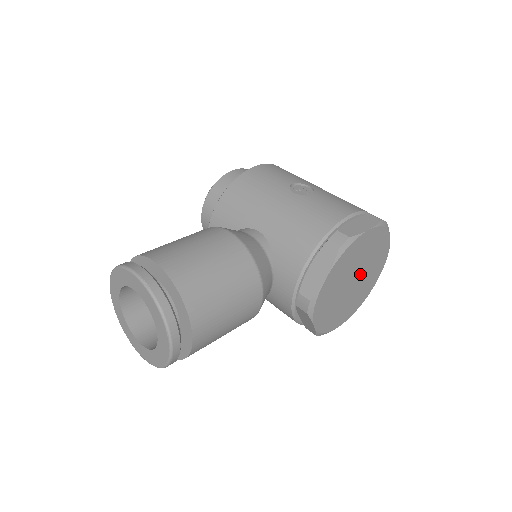
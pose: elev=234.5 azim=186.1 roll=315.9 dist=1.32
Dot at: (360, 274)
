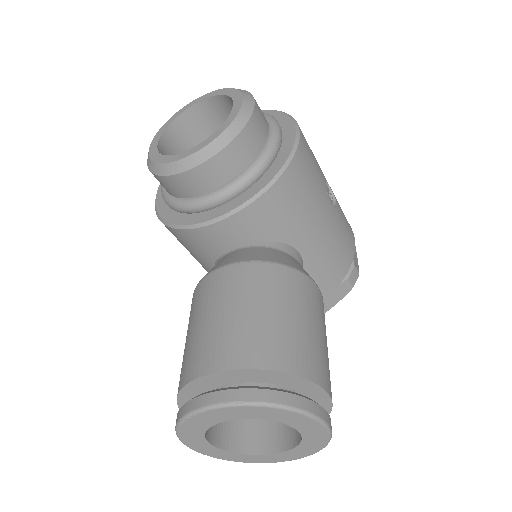
Dot at: occluded
